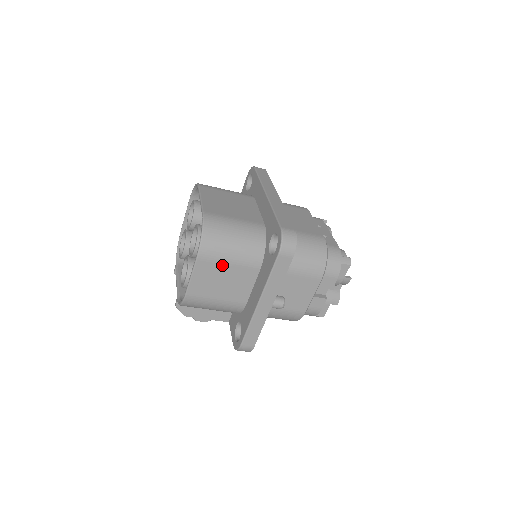
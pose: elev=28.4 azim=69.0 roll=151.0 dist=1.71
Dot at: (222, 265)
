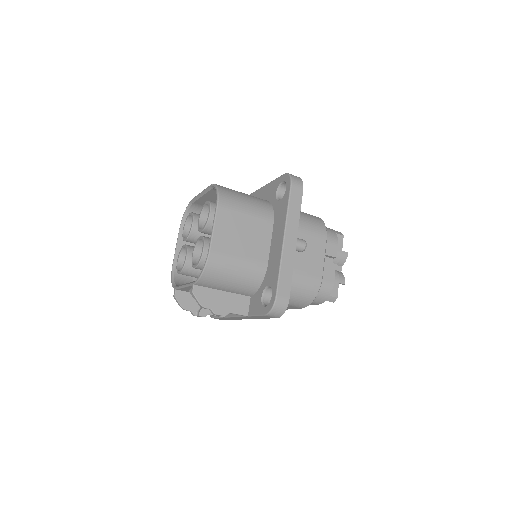
Dot at: (240, 216)
